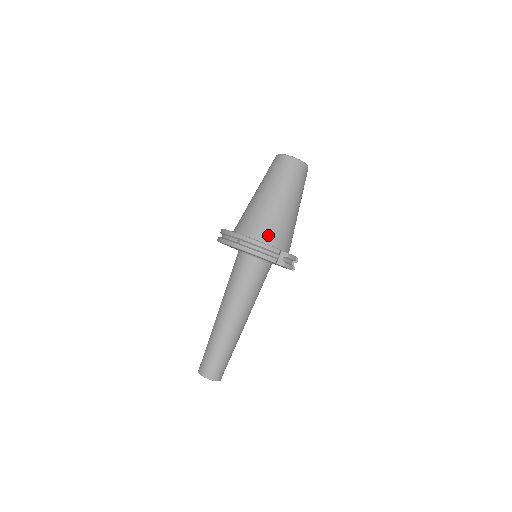
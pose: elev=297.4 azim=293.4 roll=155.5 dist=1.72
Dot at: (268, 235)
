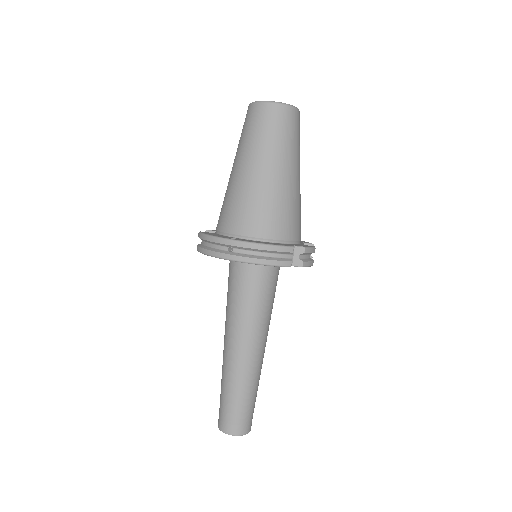
Dot at: (270, 228)
